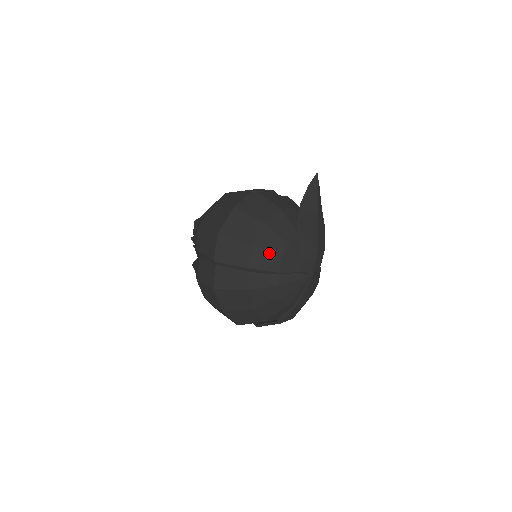
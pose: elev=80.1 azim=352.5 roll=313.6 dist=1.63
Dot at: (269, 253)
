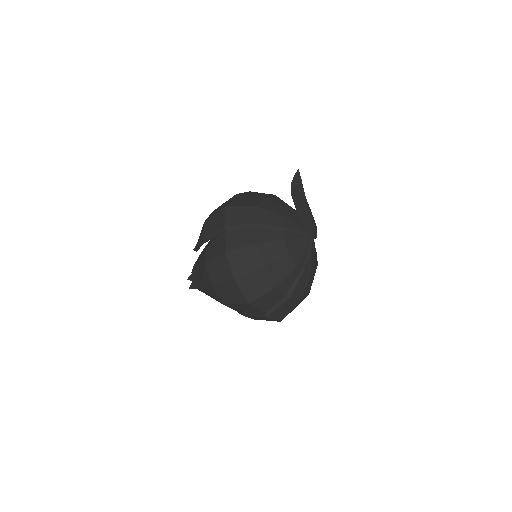
Dot at: (273, 212)
